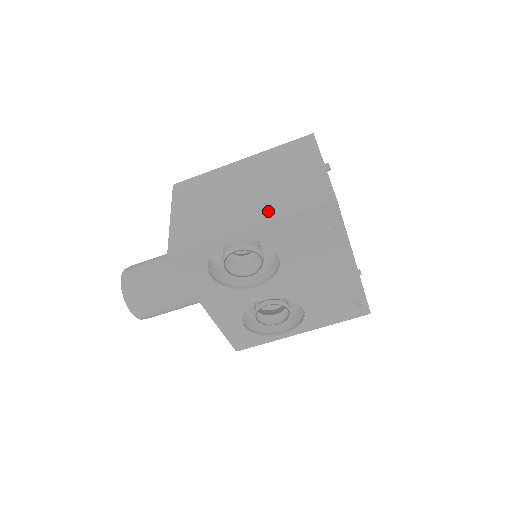
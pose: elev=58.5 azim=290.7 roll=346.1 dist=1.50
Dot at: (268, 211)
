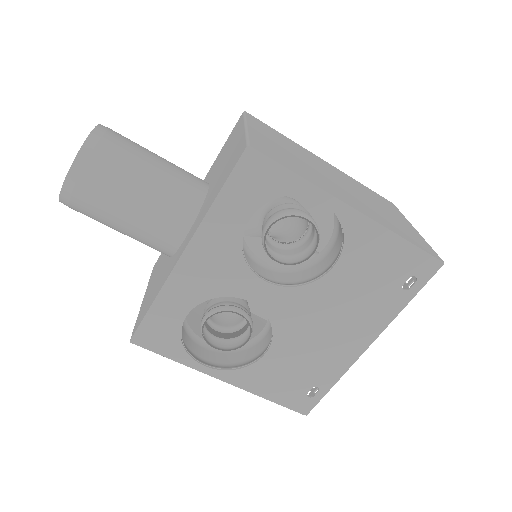
Dot at: (372, 213)
